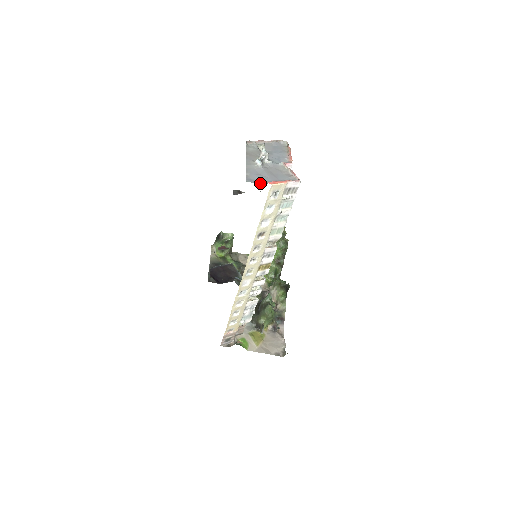
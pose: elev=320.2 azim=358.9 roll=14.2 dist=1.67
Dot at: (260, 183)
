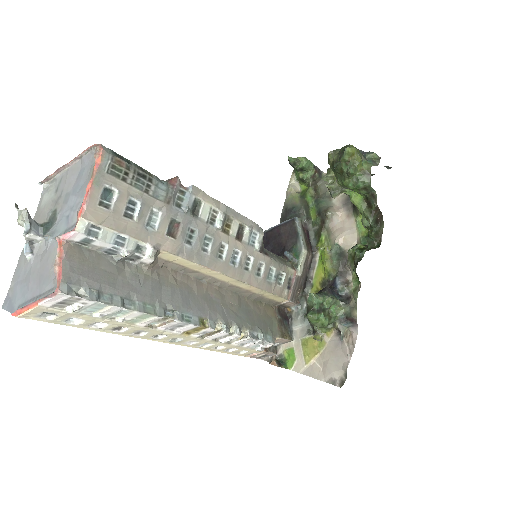
Dot at: (11, 311)
